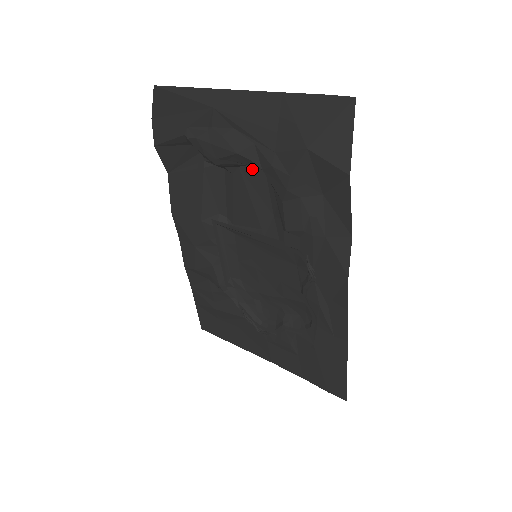
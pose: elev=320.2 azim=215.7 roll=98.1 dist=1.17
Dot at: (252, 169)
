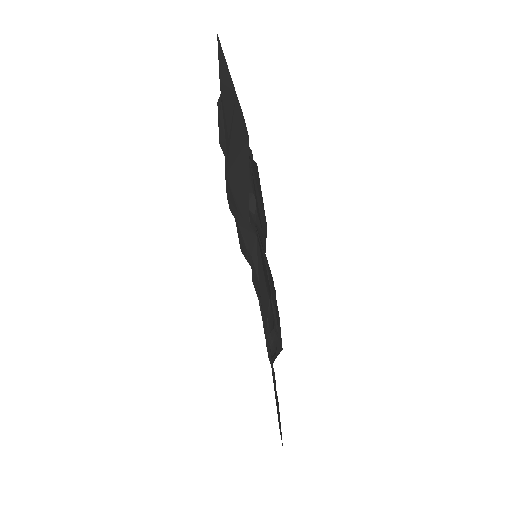
Dot at: (254, 165)
